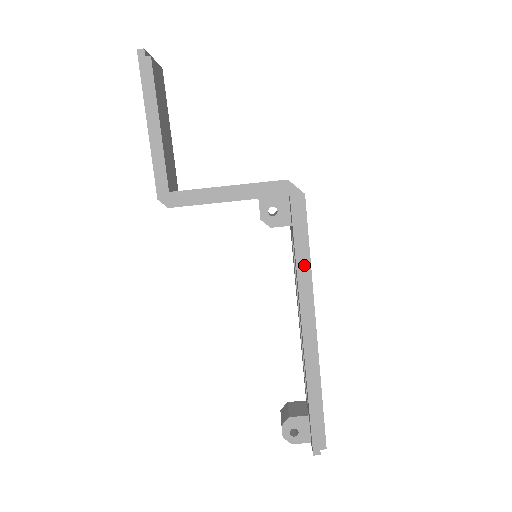
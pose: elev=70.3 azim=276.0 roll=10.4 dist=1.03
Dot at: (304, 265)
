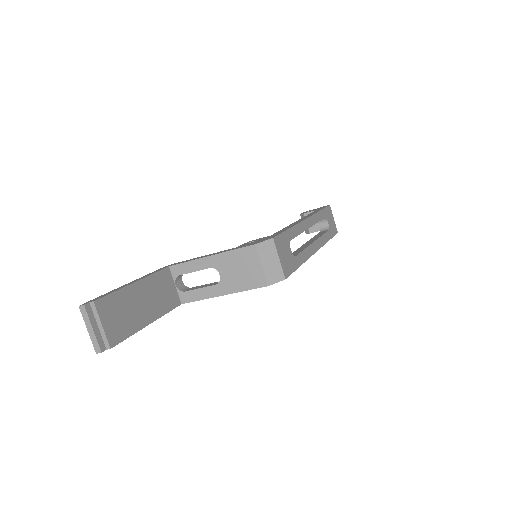
Dot at: occluded
